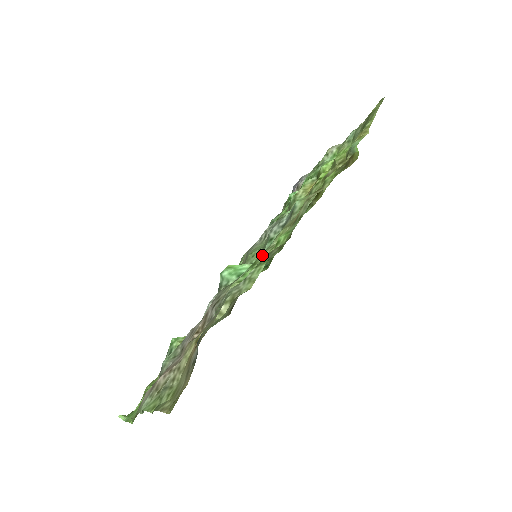
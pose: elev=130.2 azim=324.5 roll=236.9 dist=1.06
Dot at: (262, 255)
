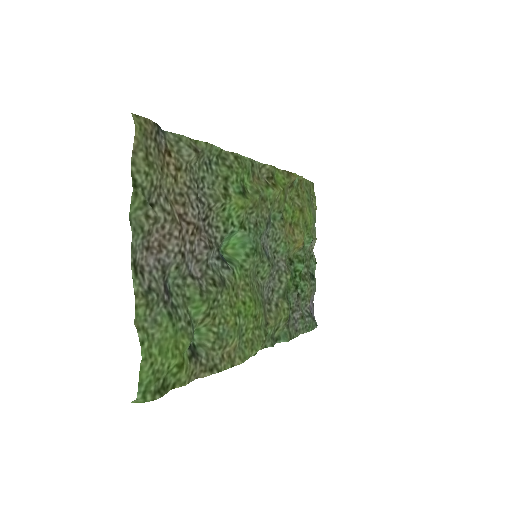
Dot at: (246, 217)
